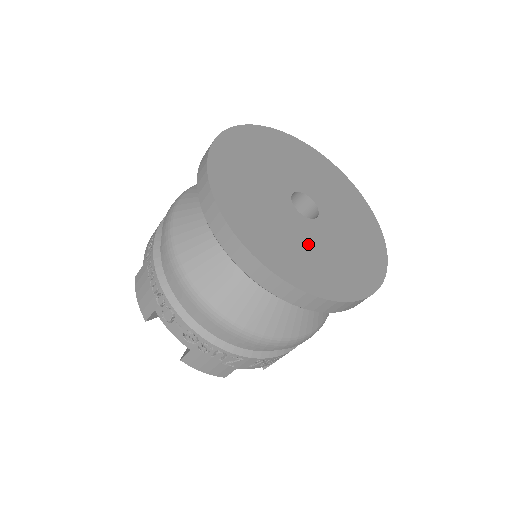
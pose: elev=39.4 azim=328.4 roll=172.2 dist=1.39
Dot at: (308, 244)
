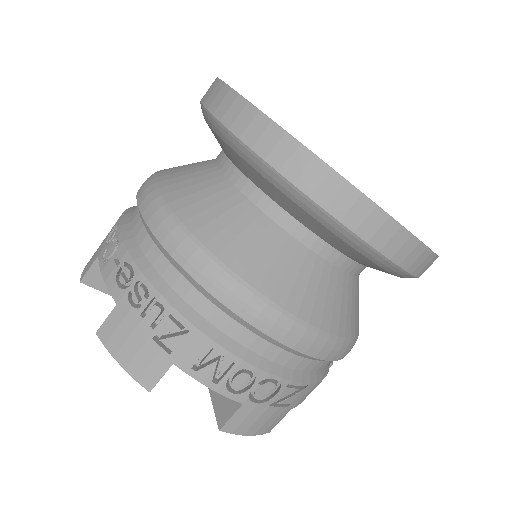
Dot at: occluded
